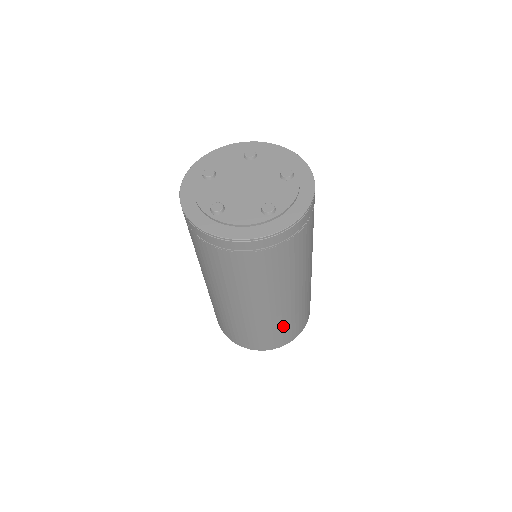
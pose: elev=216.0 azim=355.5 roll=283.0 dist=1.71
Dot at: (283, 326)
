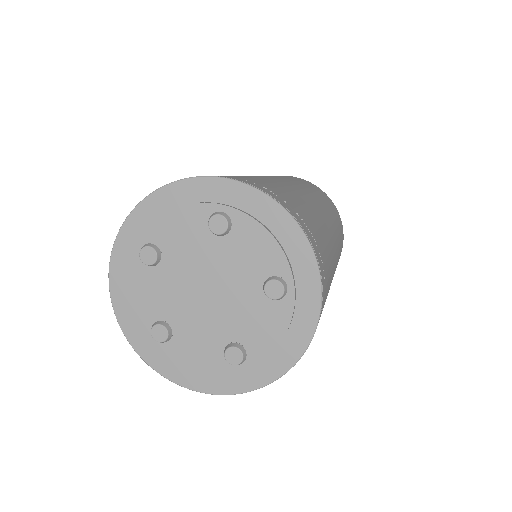
Dot at: occluded
